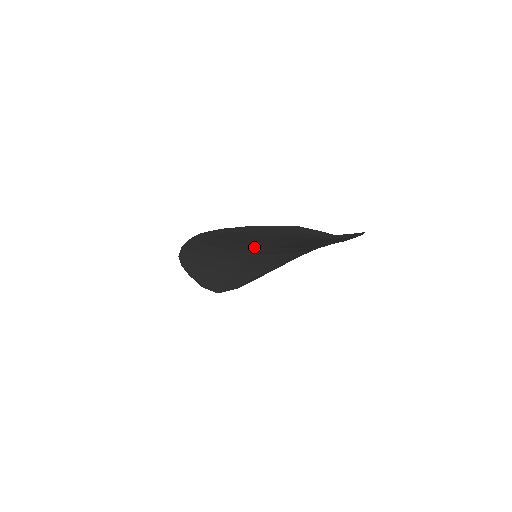
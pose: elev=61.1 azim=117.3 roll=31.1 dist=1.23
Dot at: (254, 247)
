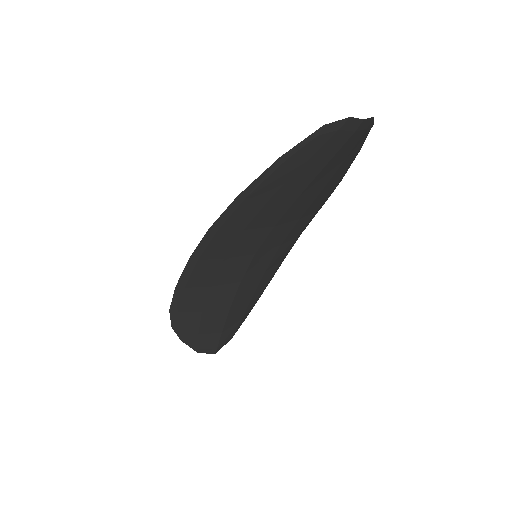
Dot at: (258, 234)
